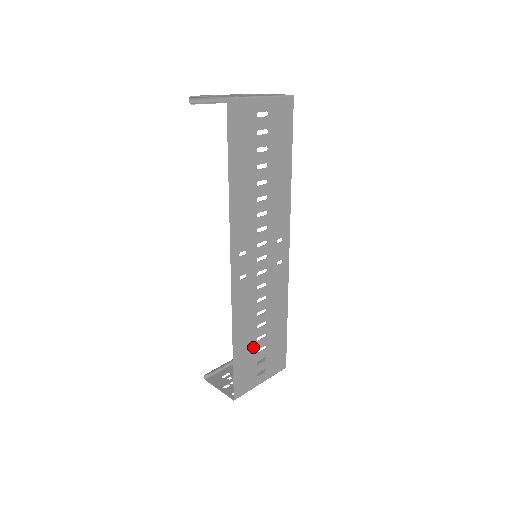
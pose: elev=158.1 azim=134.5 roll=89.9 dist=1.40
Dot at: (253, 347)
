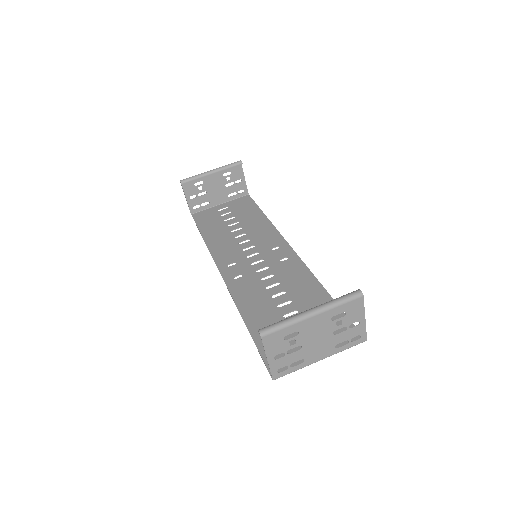
Dot at: (222, 225)
